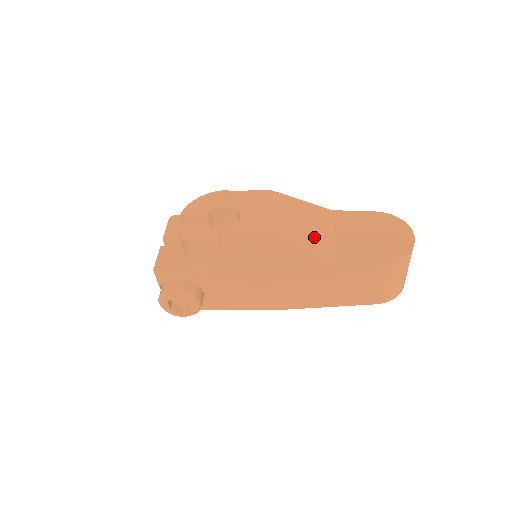
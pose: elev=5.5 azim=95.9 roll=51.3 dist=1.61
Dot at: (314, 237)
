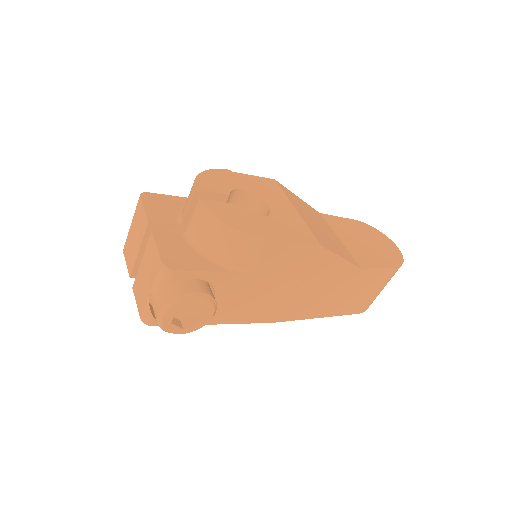
Dot at: (332, 237)
